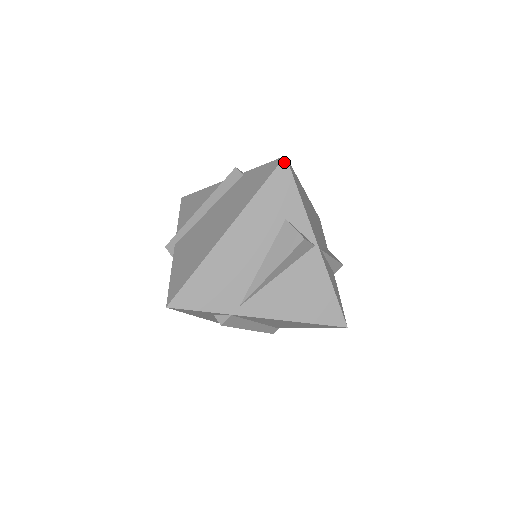
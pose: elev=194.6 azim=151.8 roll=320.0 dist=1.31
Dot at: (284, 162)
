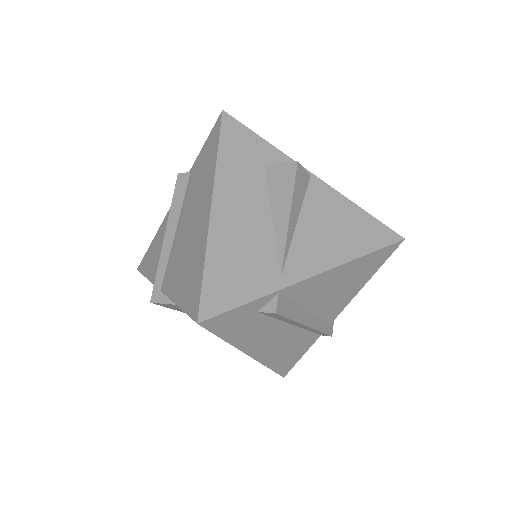
Dot at: (225, 116)
